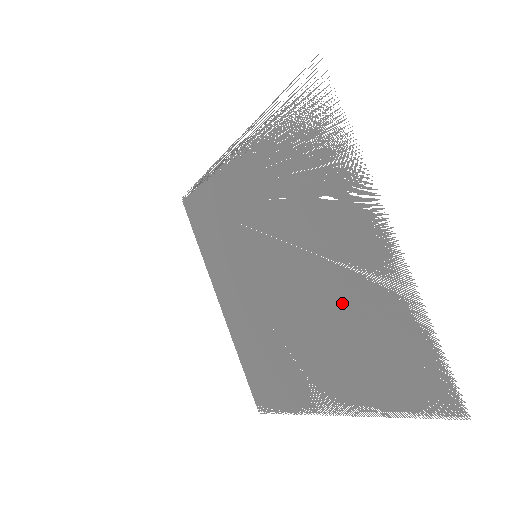
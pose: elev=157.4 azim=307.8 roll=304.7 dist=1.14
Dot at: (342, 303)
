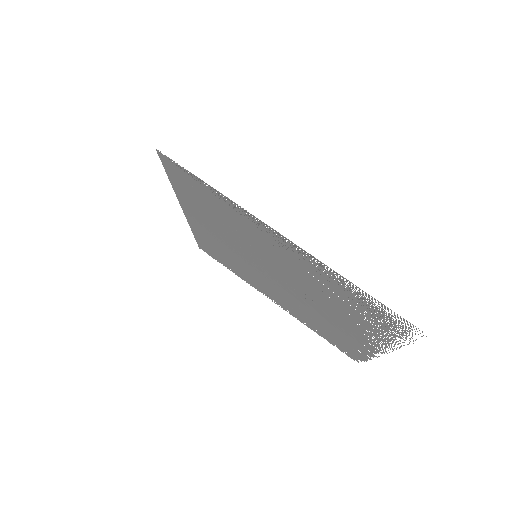
Dot at: (321, 320)
